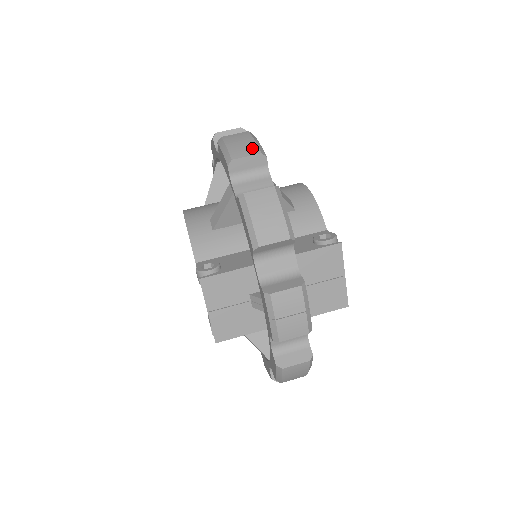
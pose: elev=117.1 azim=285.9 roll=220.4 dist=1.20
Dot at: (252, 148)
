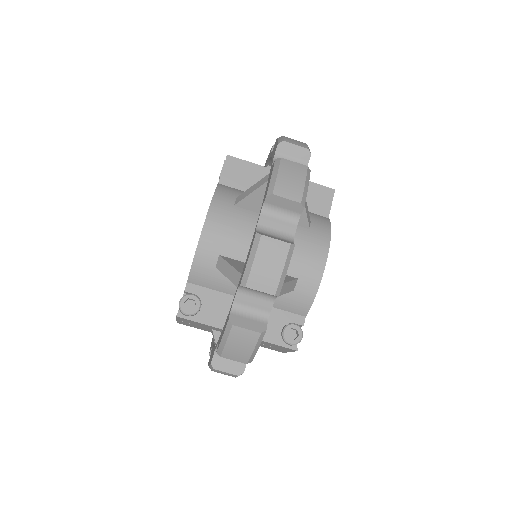
Dot at: (272, 283)
